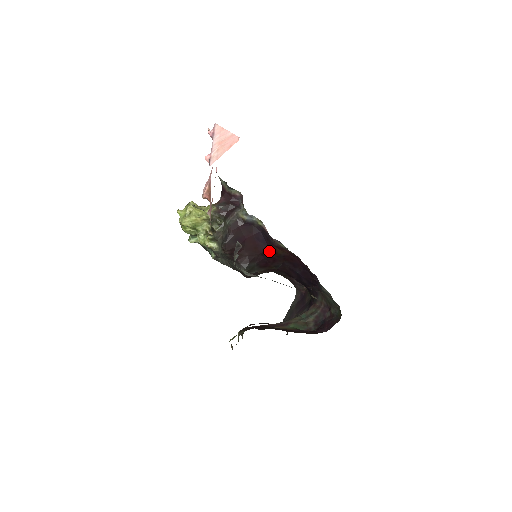
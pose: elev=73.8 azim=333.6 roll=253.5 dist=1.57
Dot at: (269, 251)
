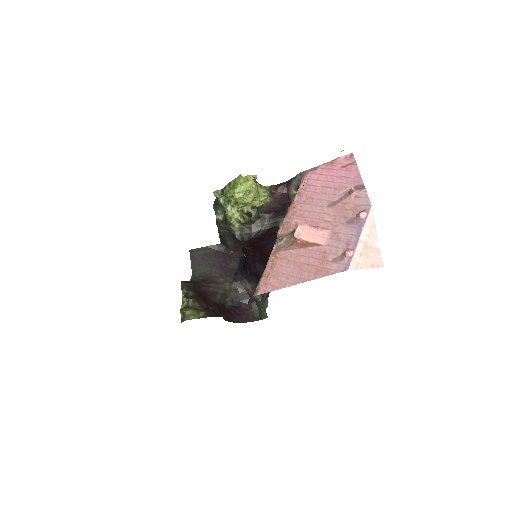
Dot at: (261, 247)
